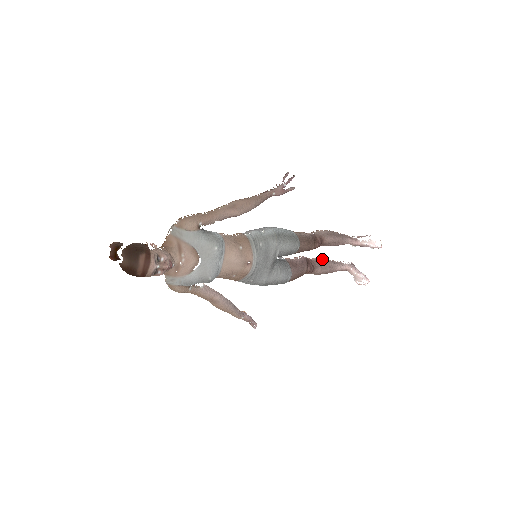
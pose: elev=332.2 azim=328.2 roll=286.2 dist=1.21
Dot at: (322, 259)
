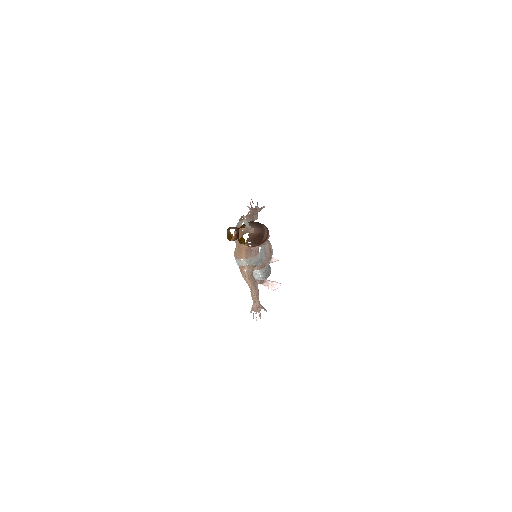
Dot at: occluded
